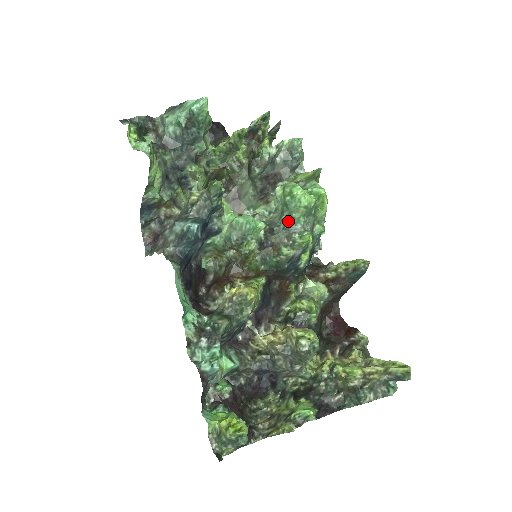
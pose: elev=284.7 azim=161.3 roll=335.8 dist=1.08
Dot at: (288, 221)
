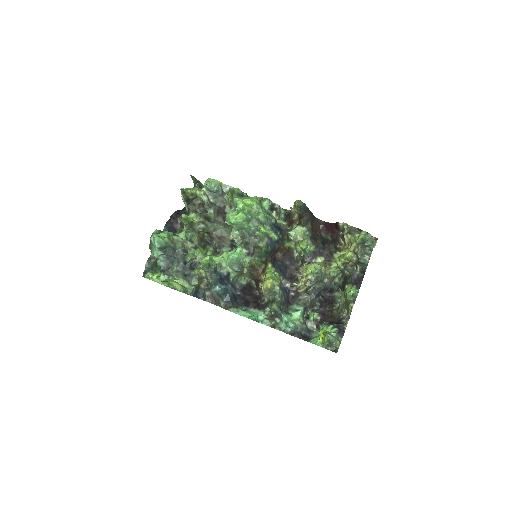
Dot at: (247, 231)
